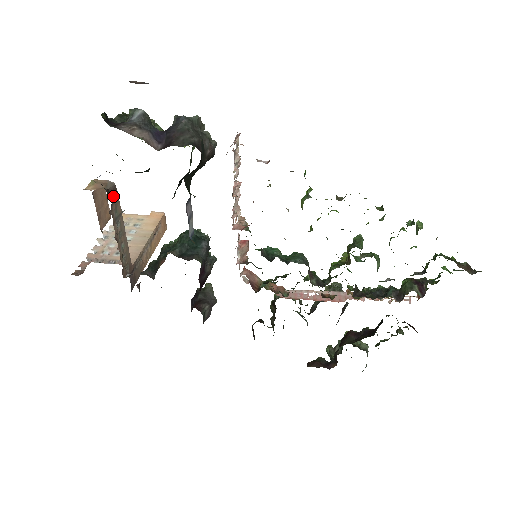
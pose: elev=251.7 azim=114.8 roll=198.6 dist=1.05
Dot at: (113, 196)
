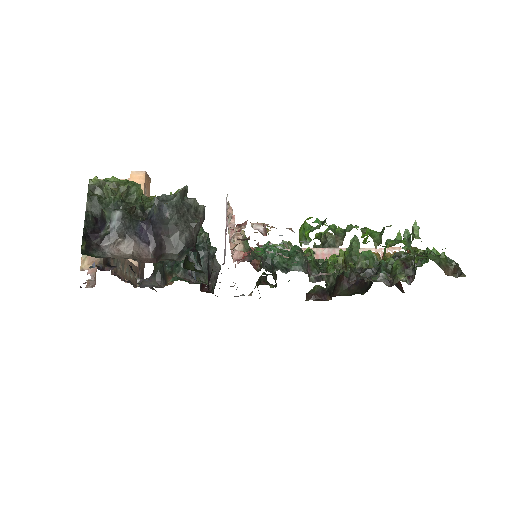
Dot at: occluded
